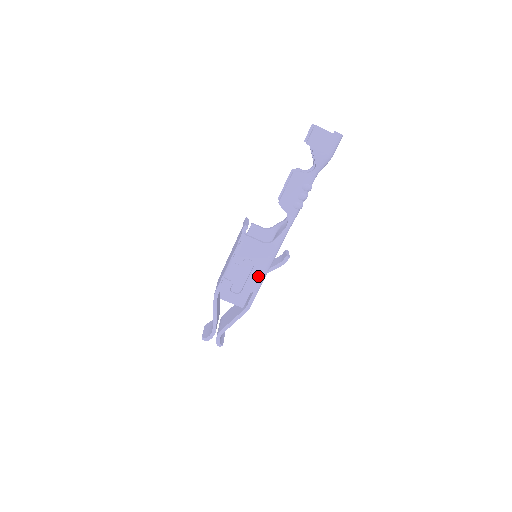
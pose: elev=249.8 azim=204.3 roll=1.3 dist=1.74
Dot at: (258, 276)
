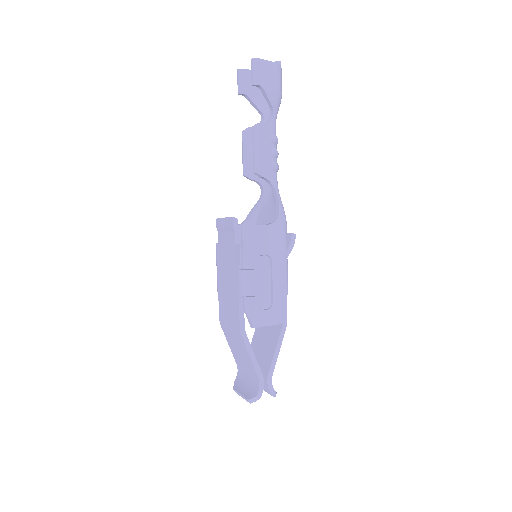
Dot at: (282, 271)
